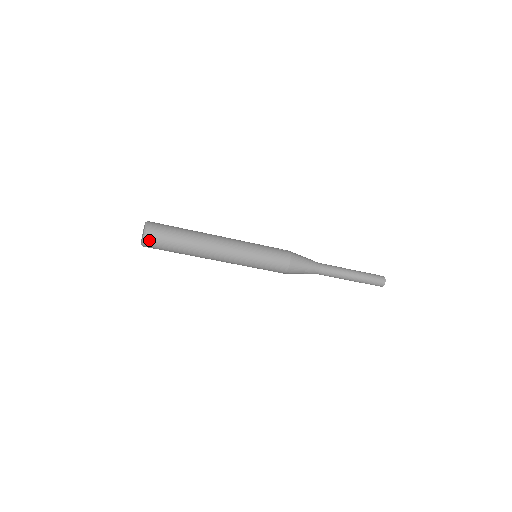
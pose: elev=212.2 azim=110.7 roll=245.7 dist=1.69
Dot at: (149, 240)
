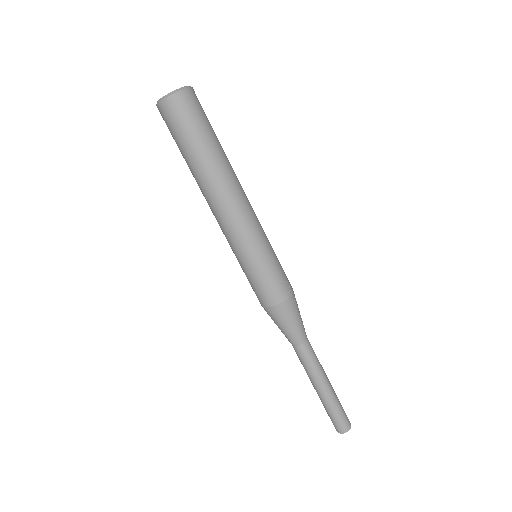
Dot at: (167, 106)
